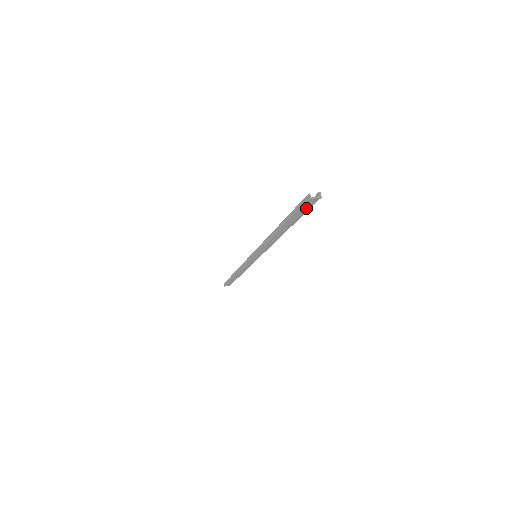
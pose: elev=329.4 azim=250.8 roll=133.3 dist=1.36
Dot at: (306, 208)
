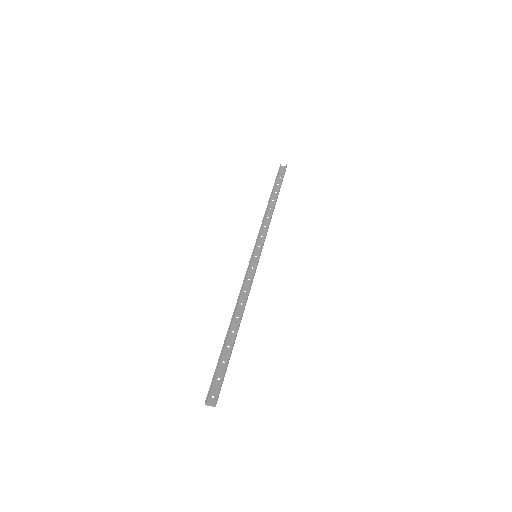
Dot at: (218, 383)
